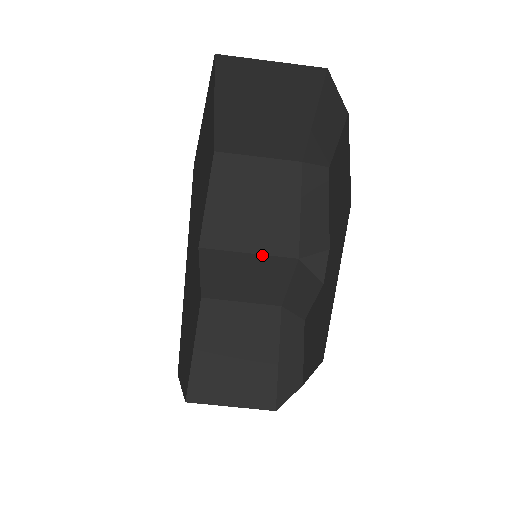
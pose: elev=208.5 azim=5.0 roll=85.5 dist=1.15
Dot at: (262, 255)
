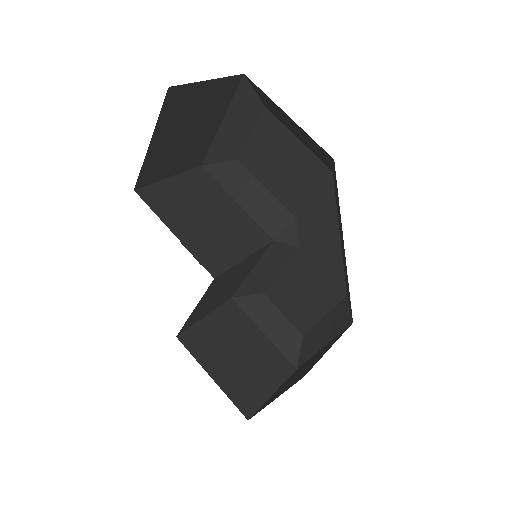
Dot at: (253, 254)
